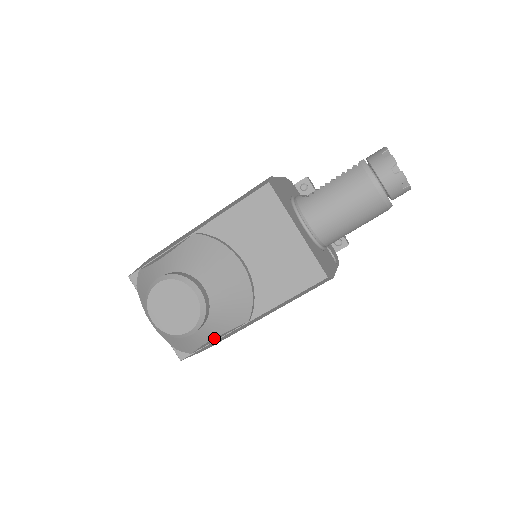
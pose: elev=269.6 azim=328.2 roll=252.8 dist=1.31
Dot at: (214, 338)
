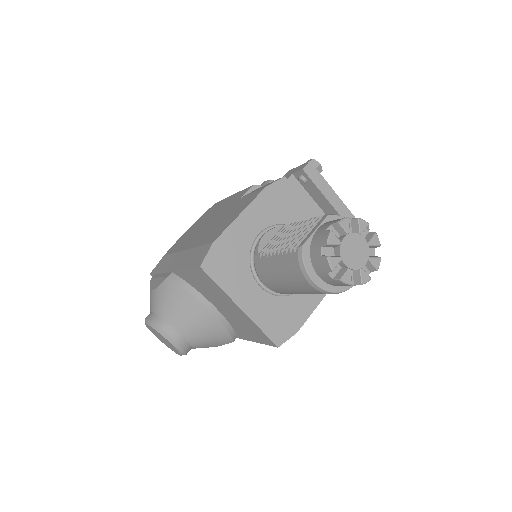
Dot at: occluded
